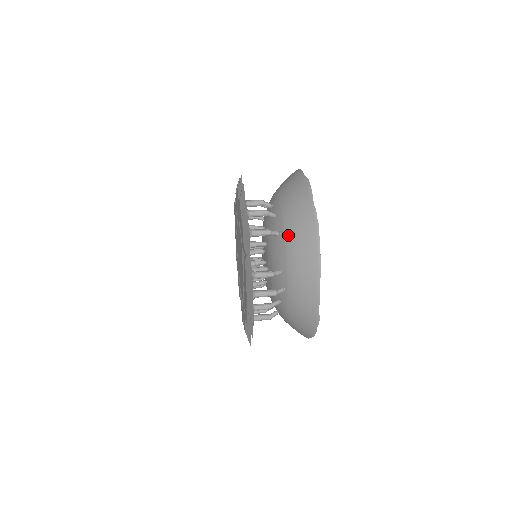
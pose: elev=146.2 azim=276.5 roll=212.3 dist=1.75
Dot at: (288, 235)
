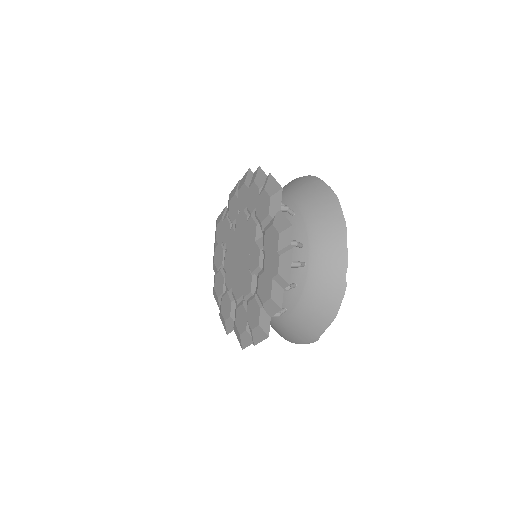
Dot at: (305, 210)
